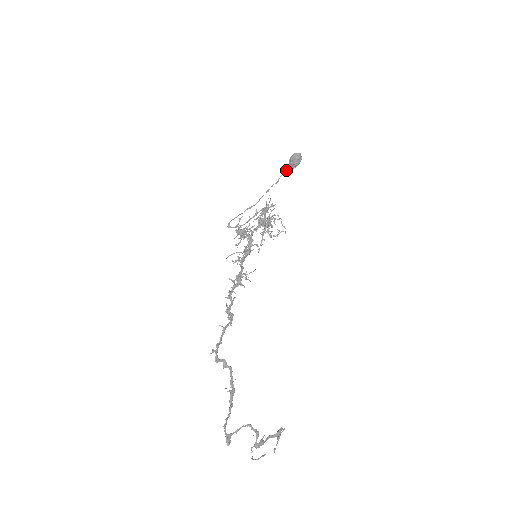
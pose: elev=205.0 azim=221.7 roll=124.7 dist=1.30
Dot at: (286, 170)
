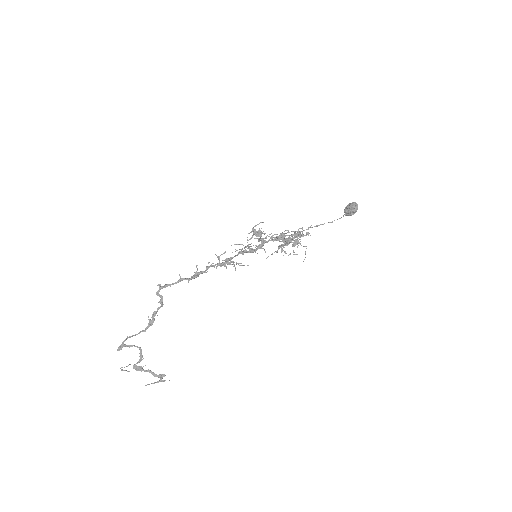
Dot at: (343, 216)
